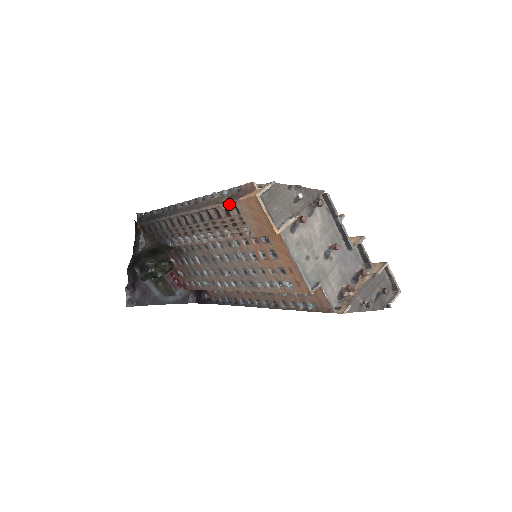
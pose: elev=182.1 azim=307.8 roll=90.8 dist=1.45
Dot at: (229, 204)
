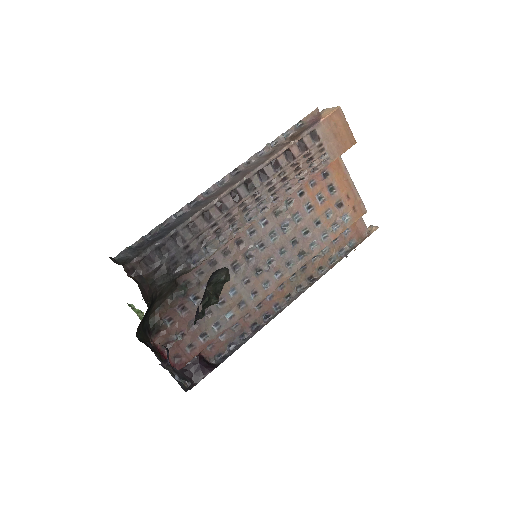
Dot at: (307, 134)
